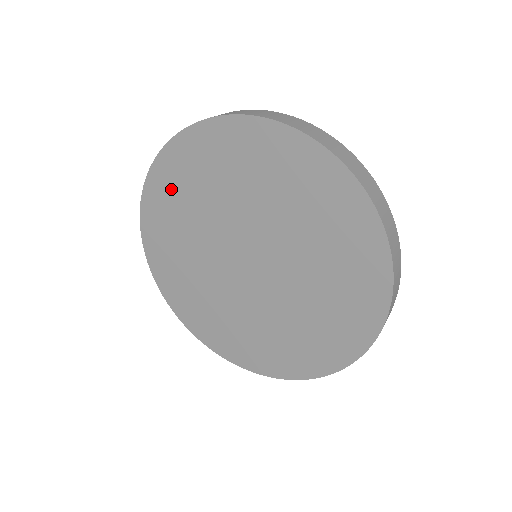
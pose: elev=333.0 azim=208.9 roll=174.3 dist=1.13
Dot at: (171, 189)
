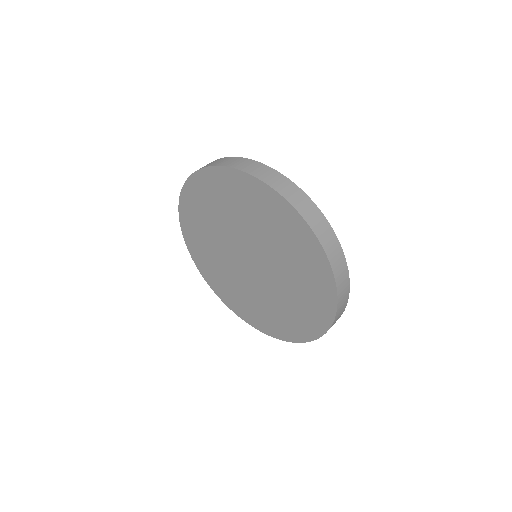
Dot at: (216, 189)
